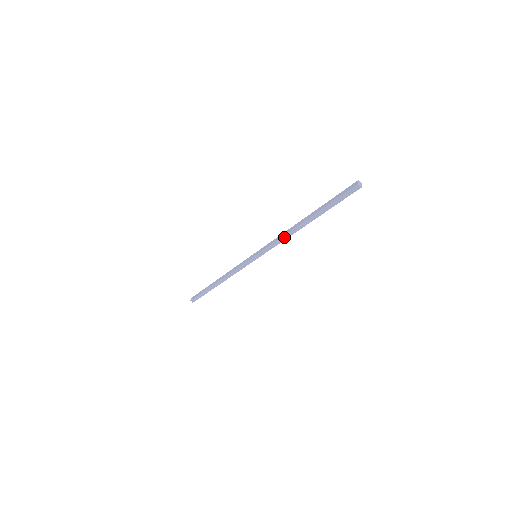
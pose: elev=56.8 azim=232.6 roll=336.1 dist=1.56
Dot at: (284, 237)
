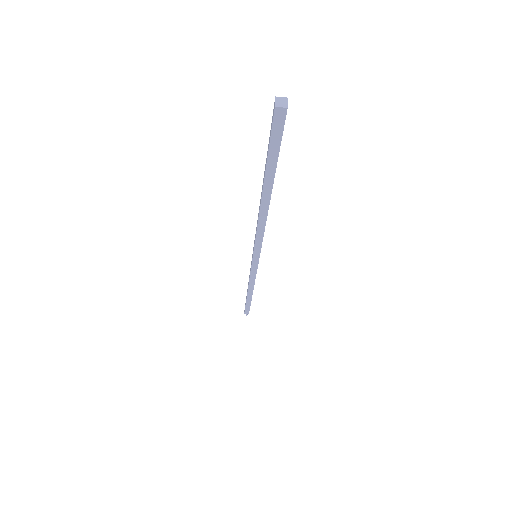
Dot at: (260, 226)
